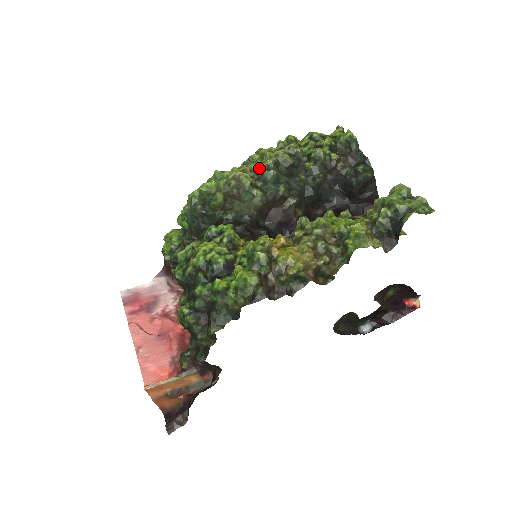
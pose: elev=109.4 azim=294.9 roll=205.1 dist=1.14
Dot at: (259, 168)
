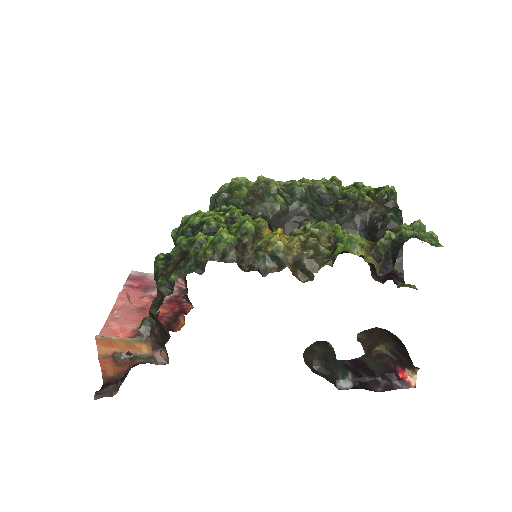
Dot at: (292, 184)
